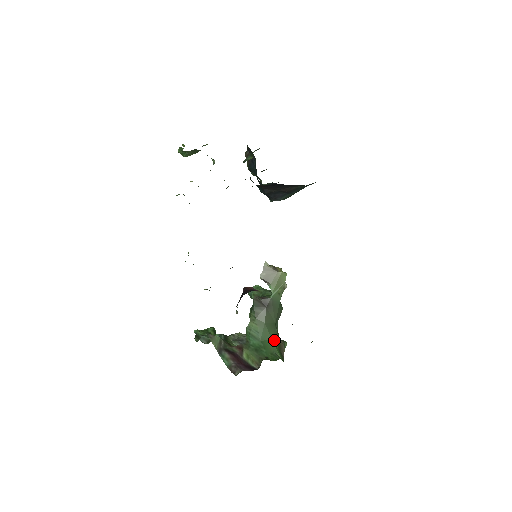
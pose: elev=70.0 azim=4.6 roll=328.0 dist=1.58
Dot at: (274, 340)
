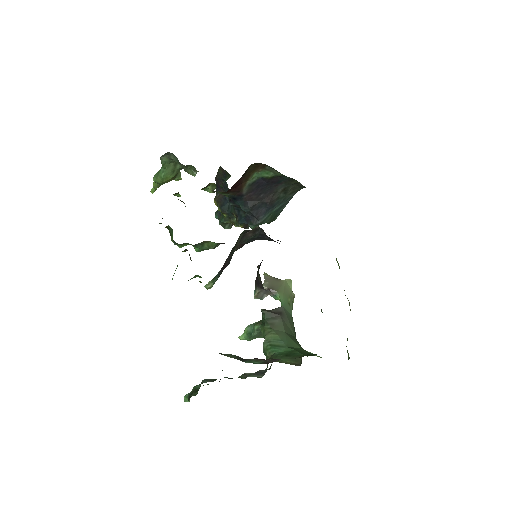
Dot at: occluded
